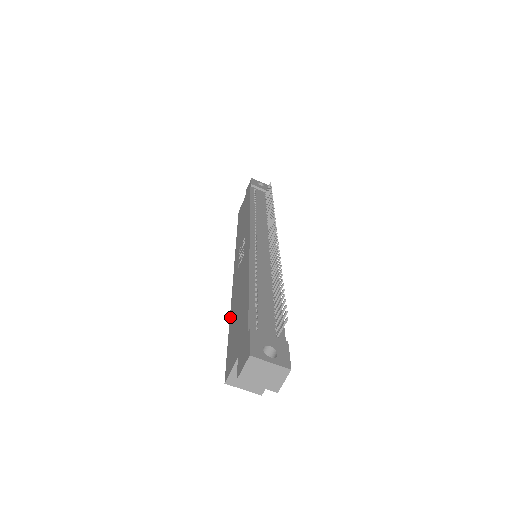
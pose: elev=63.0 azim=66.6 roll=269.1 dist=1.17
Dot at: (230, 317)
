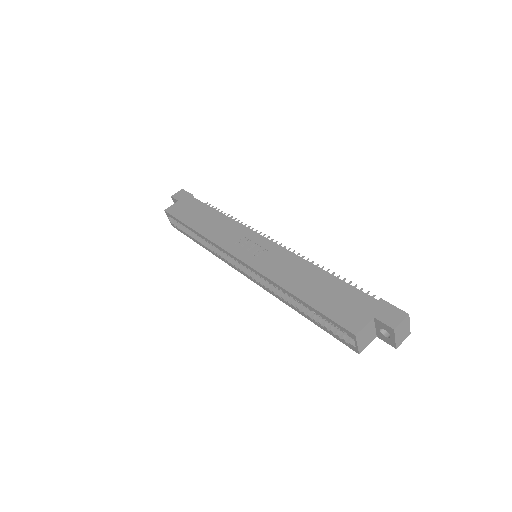
Dot at: (294, 293)
